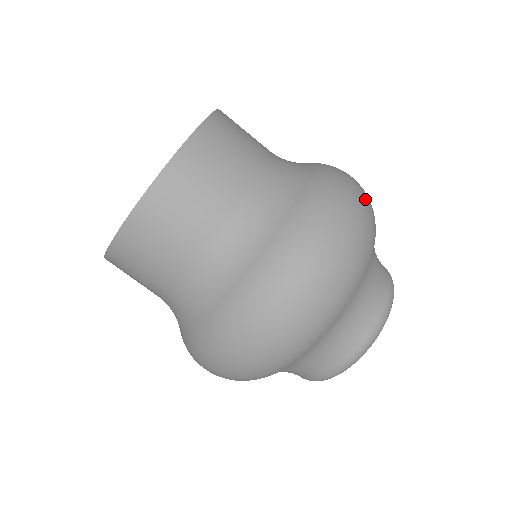
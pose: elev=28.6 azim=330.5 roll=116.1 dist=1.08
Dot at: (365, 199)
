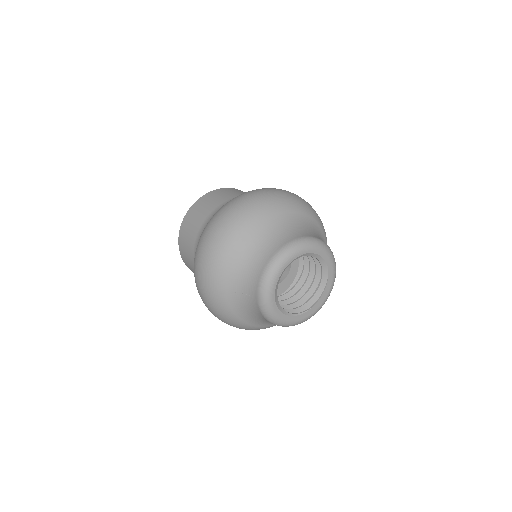
Dot at: (283, 192)
